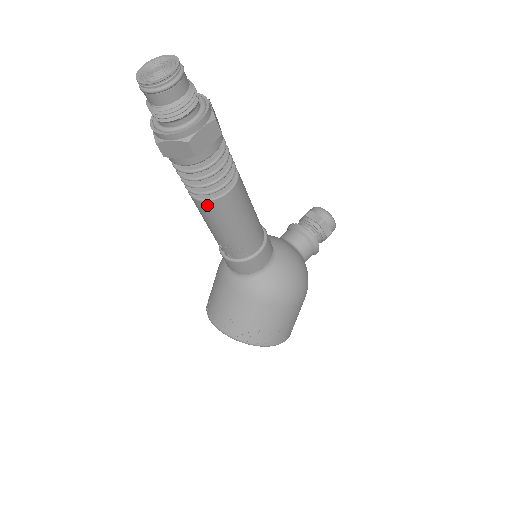
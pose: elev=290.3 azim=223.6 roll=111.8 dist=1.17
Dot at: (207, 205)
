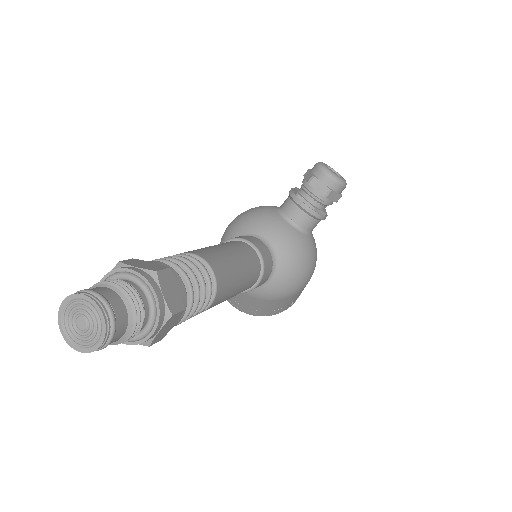
Dot at: occluded
